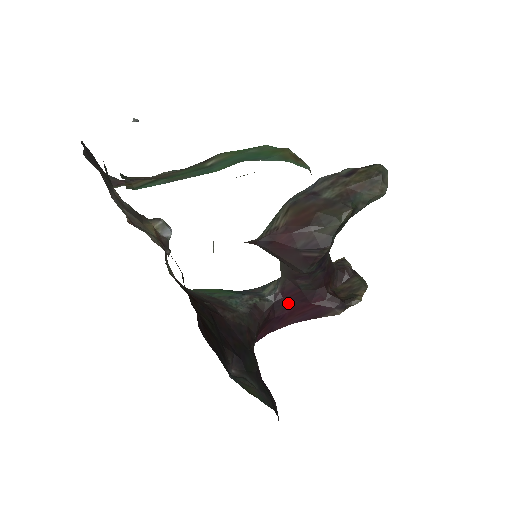
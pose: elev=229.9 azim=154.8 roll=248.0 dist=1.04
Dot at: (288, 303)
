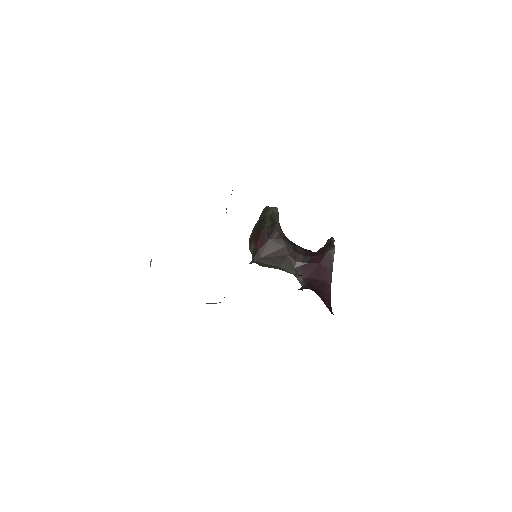
Dot at: (313, 277)
